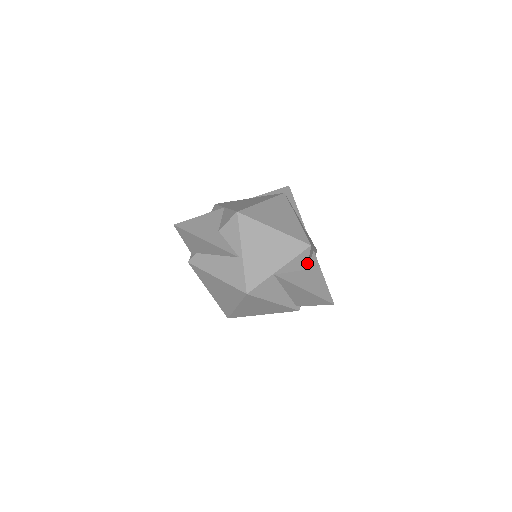
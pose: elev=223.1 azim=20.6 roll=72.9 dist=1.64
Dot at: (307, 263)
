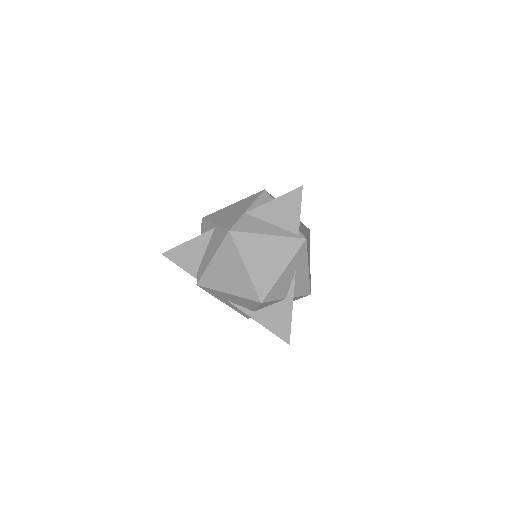
Dot at: occluded
